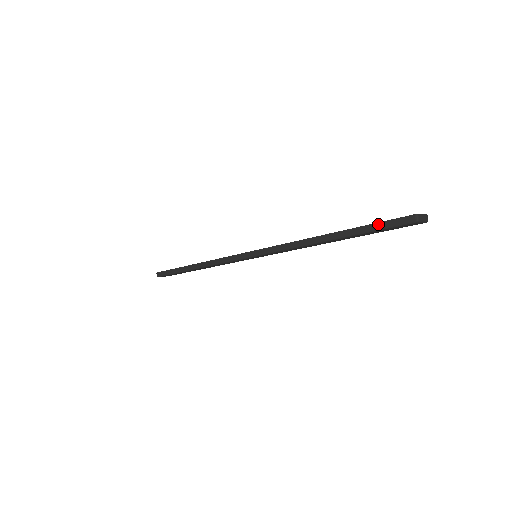
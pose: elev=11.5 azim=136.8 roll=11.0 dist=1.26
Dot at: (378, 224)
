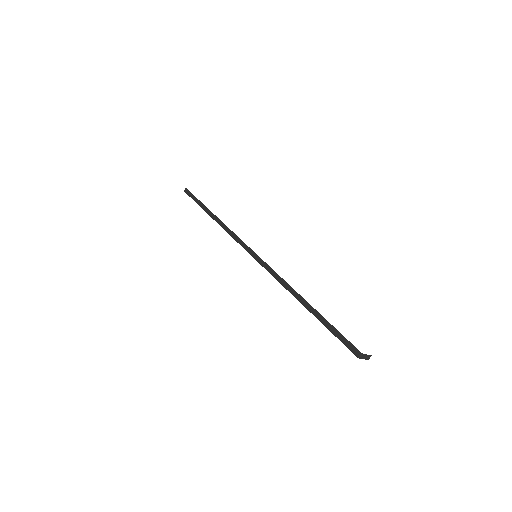
Dot at: (338, 332)
